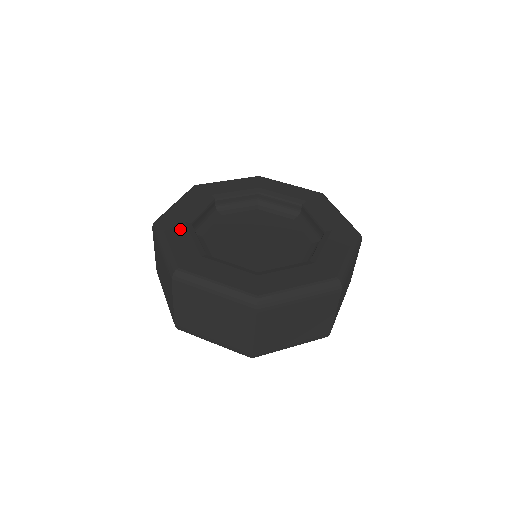
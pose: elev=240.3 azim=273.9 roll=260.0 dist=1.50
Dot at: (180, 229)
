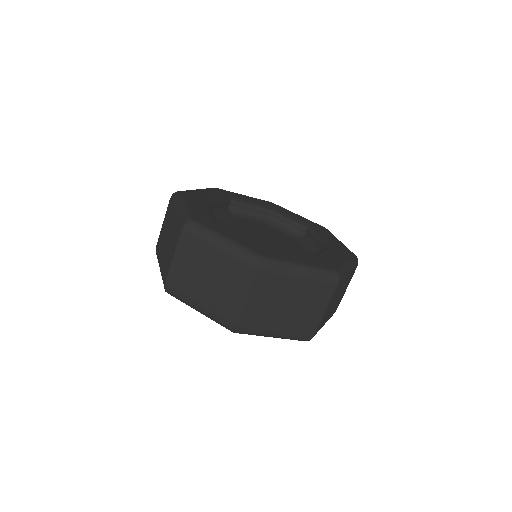
Dot at: (198, 202)
